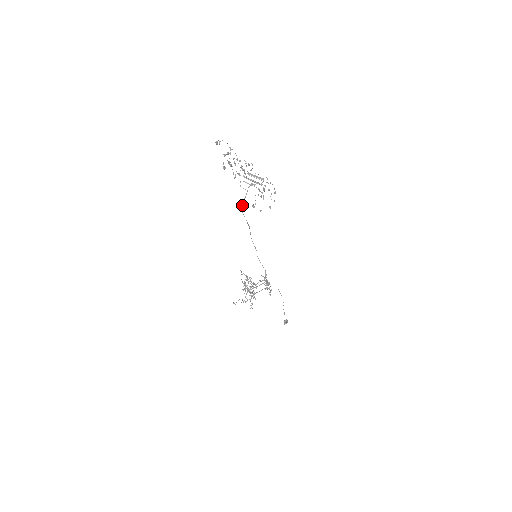
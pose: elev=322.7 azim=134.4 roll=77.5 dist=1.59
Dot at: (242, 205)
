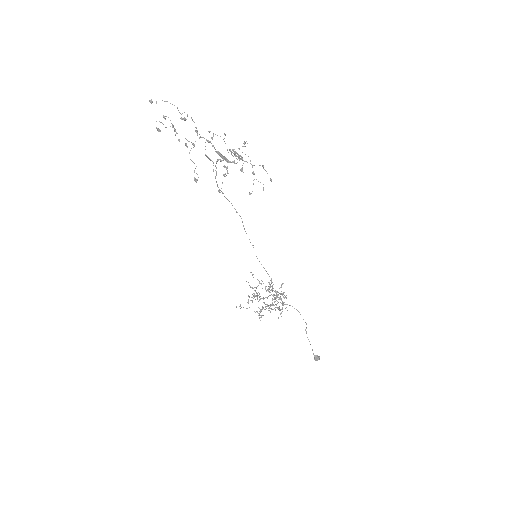
Dot at: (217, 185)
